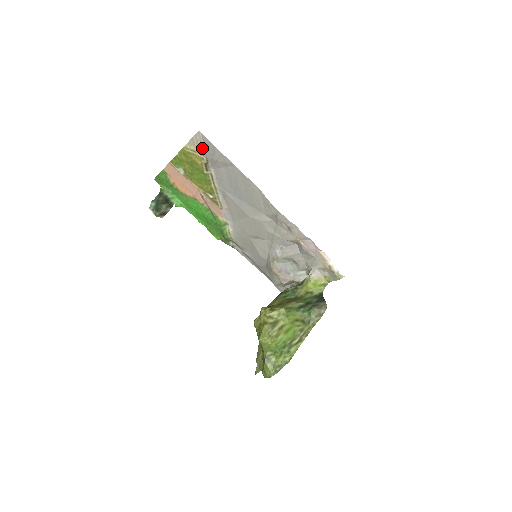
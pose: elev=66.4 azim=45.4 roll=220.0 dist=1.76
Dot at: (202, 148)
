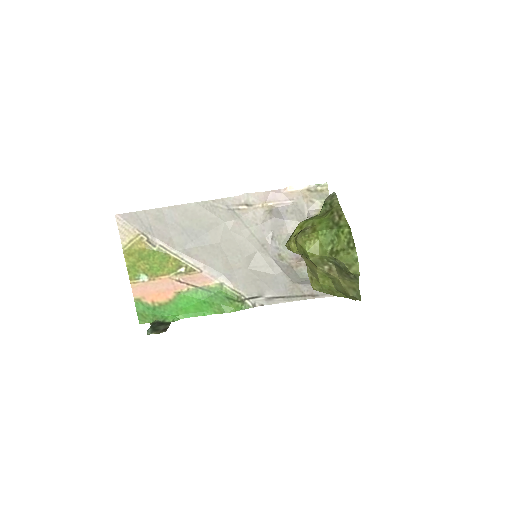
Dot at: (132, 229)
